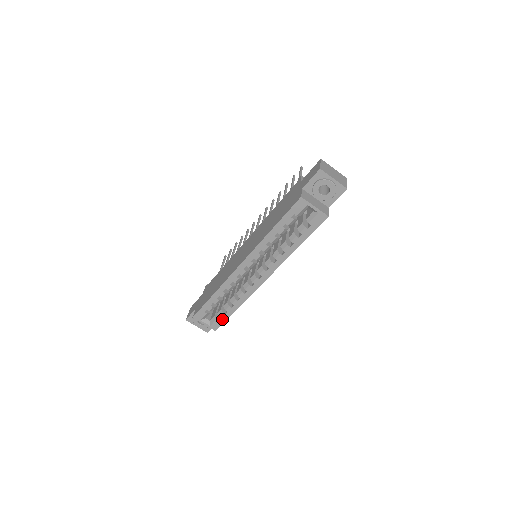
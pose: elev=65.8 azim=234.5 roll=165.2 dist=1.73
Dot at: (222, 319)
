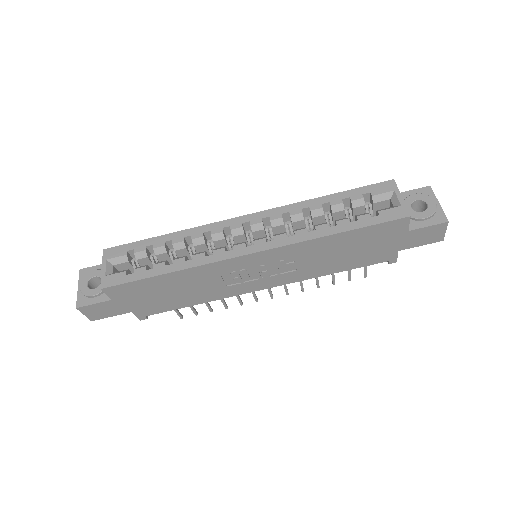
Dot at: (133, 275)
